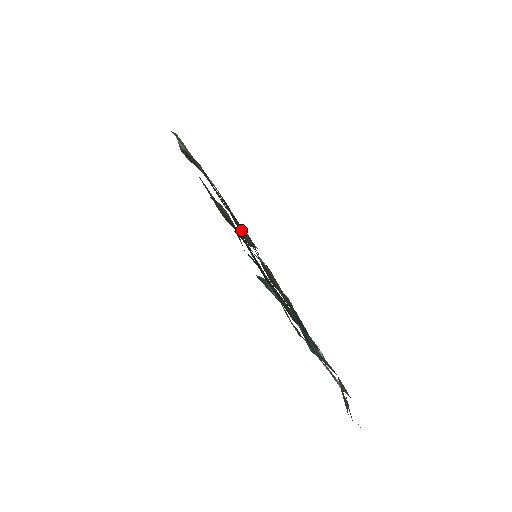
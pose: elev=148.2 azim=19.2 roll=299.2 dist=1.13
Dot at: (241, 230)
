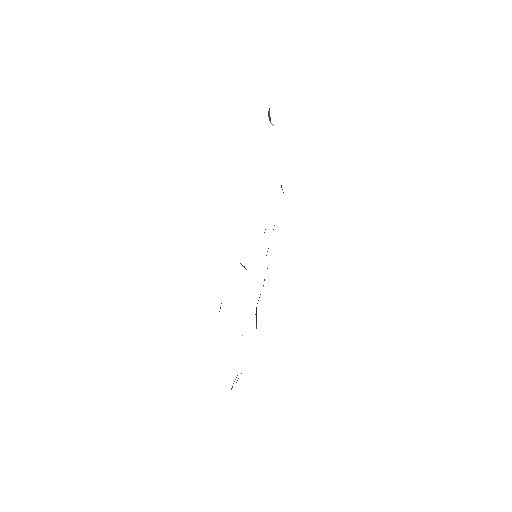
Dot at: (281, 185)
